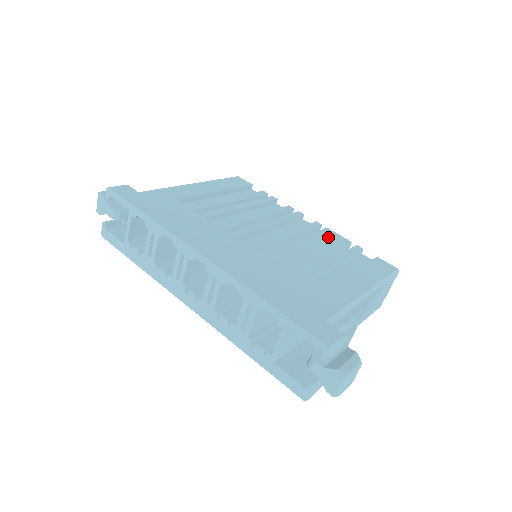
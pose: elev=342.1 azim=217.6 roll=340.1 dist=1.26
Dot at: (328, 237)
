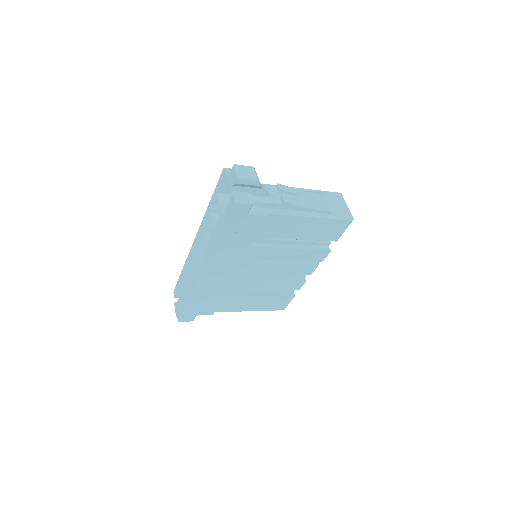
Dot at: occluded
